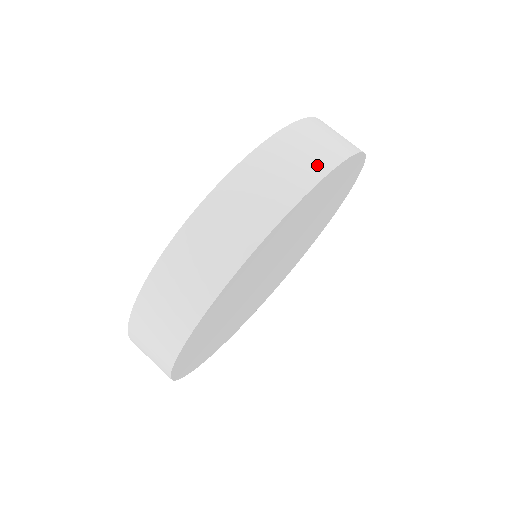
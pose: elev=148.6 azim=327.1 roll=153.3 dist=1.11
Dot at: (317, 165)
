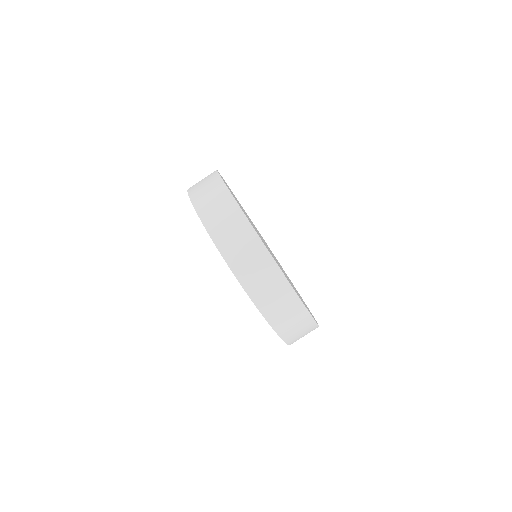
Dot at: (219, 189)
